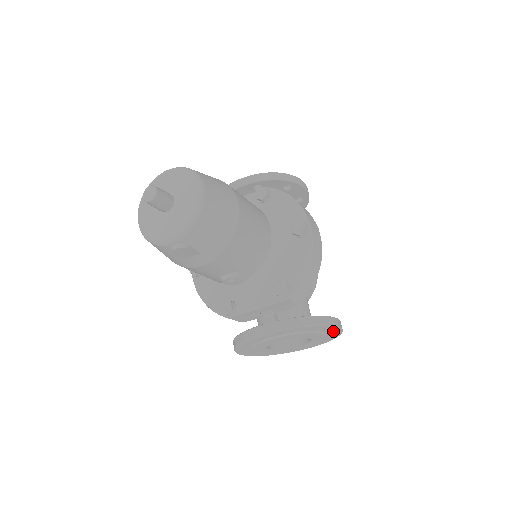
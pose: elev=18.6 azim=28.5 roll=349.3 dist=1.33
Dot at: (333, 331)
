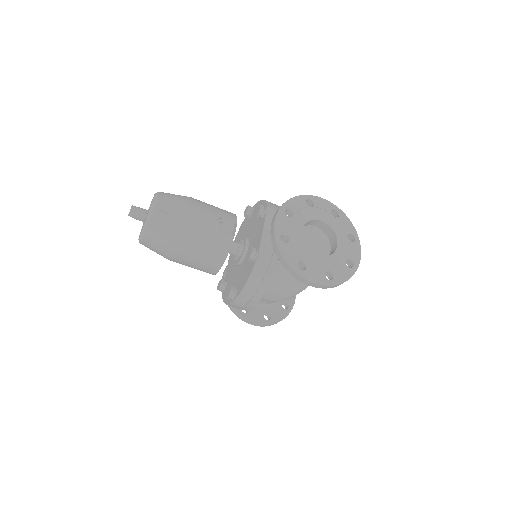
Dot at: (328, 207)
